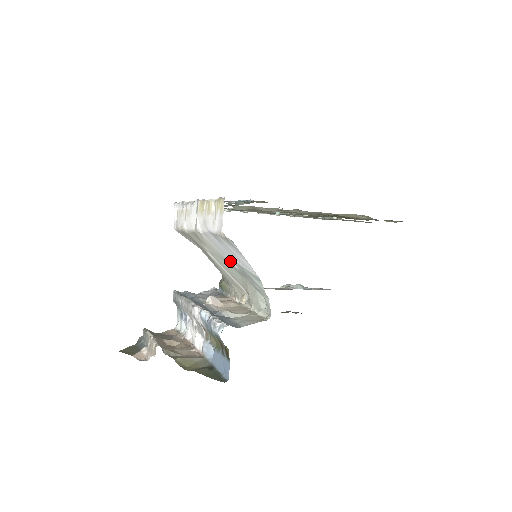
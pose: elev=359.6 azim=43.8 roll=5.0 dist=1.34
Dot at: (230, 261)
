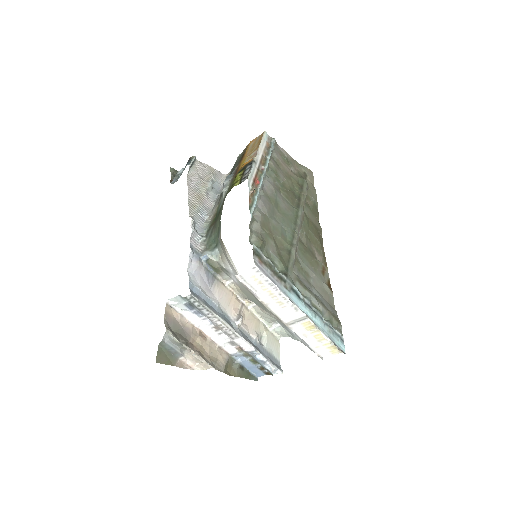
Dot at: occluded
